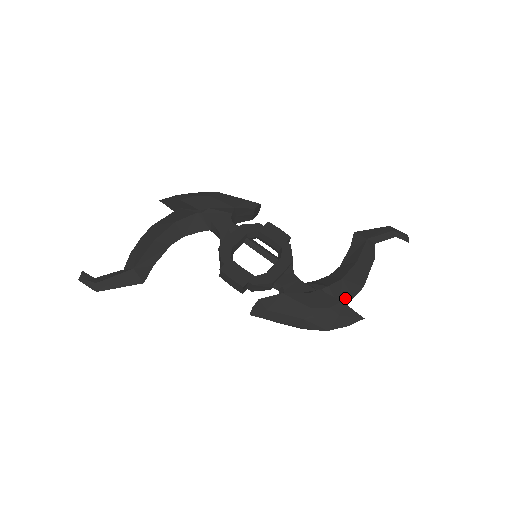
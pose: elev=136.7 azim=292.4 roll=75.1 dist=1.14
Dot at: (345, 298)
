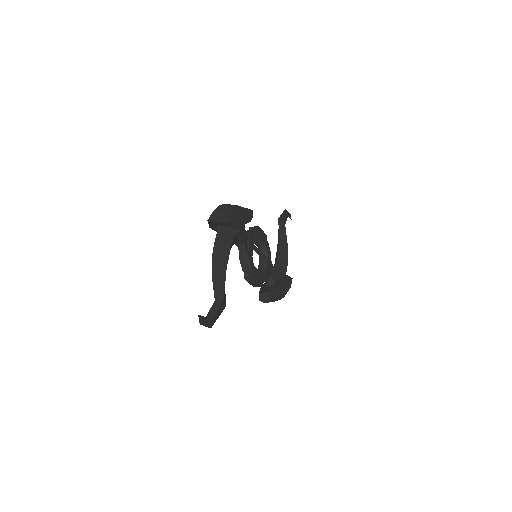
Dot at: occluded
